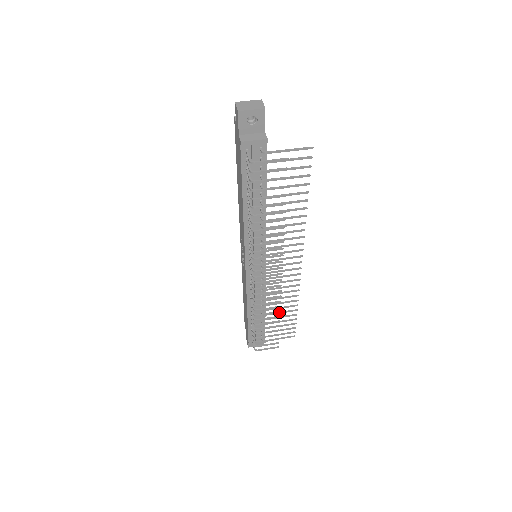
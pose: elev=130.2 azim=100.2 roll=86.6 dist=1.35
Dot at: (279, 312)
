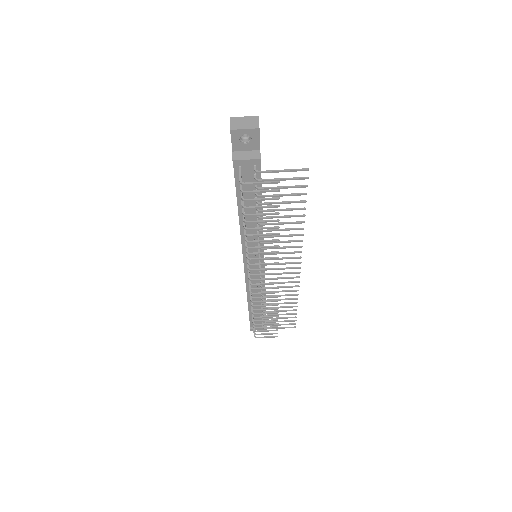
Dot at: (277, 309)
